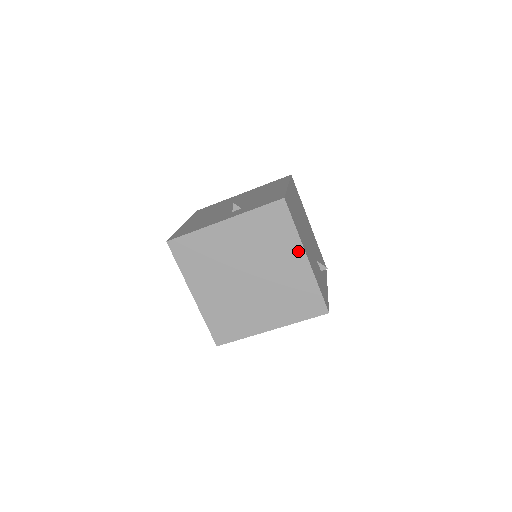
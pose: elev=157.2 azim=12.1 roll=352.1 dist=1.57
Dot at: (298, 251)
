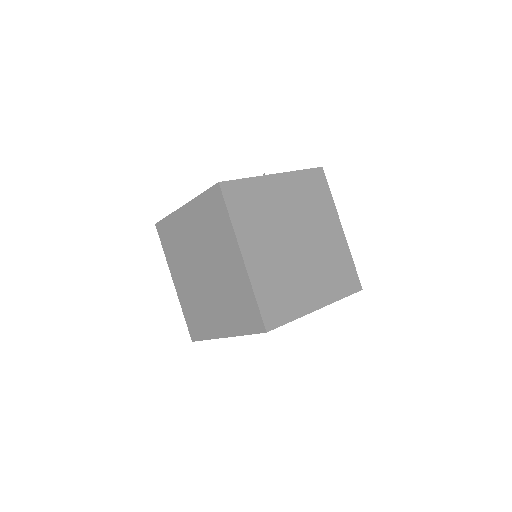
Dot at: (335, 220)
